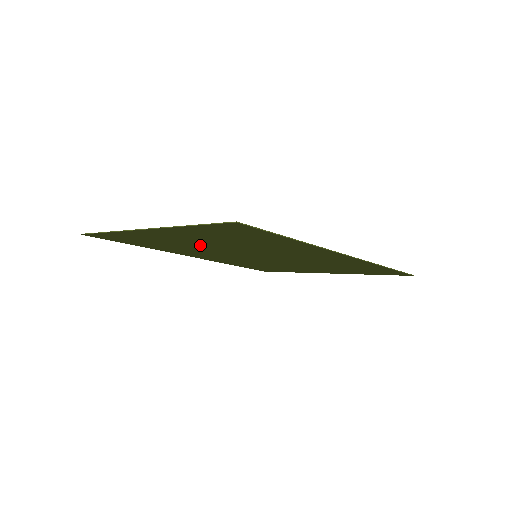
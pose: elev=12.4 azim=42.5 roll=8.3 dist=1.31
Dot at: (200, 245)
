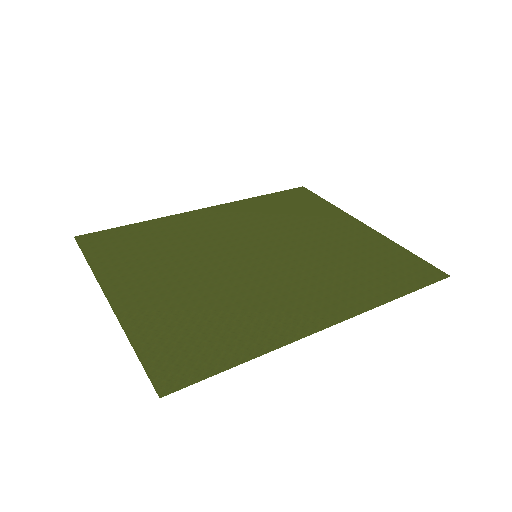
Dot at: (185, 268)
